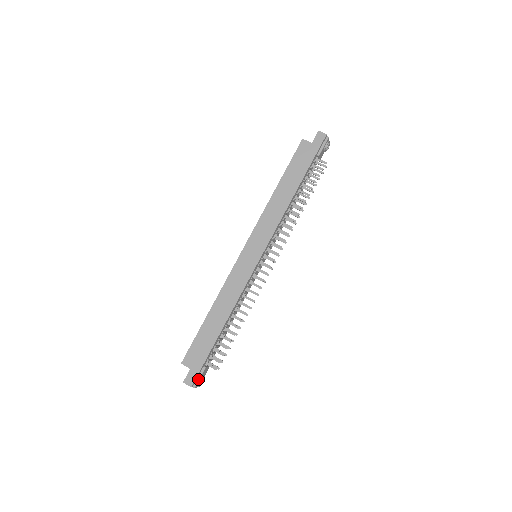
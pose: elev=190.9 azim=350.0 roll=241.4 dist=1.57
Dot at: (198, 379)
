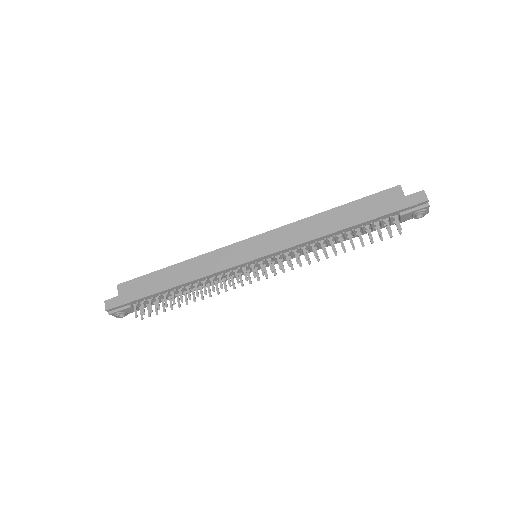
Dot at: (117, 310)
